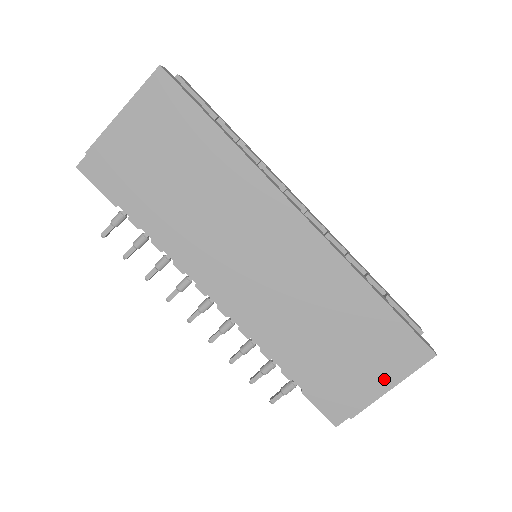
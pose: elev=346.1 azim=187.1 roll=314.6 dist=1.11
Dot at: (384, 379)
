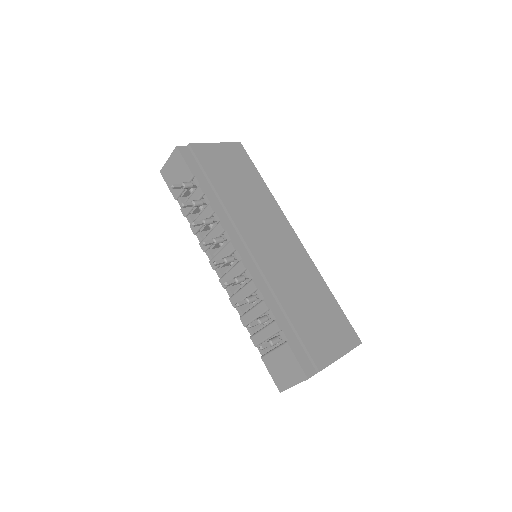
Dot at: (337, 348)
